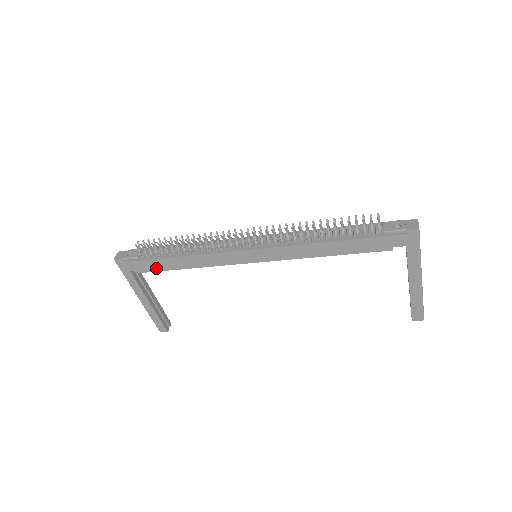
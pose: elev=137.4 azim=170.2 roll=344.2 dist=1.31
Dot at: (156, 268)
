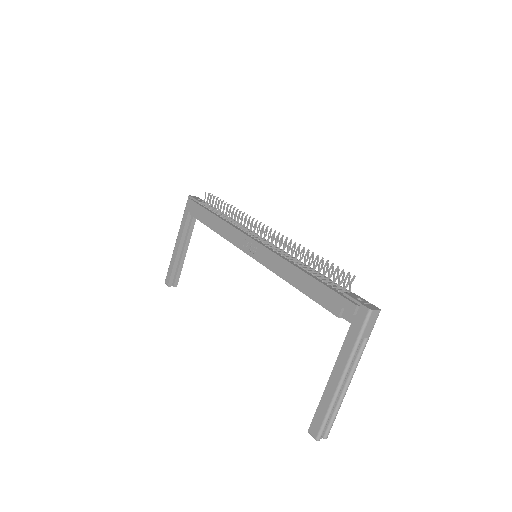
Dot at: (200, 217)
